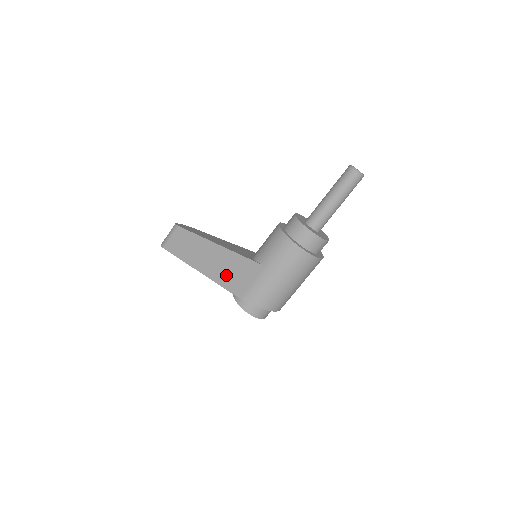
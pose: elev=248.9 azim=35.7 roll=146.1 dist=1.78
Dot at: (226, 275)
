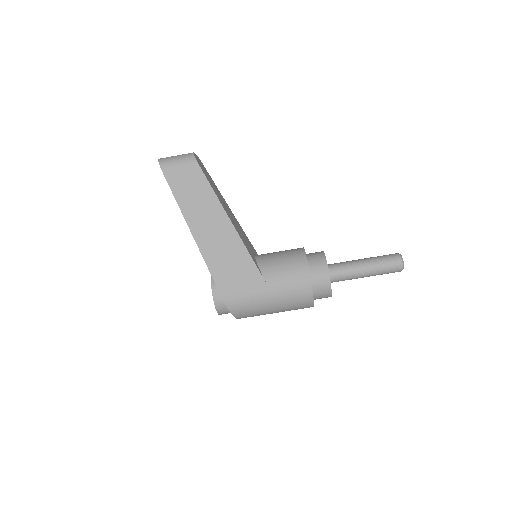
Dot at: (222, 263)
